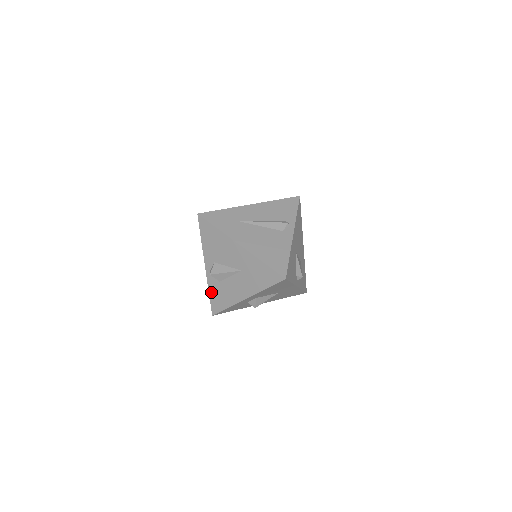
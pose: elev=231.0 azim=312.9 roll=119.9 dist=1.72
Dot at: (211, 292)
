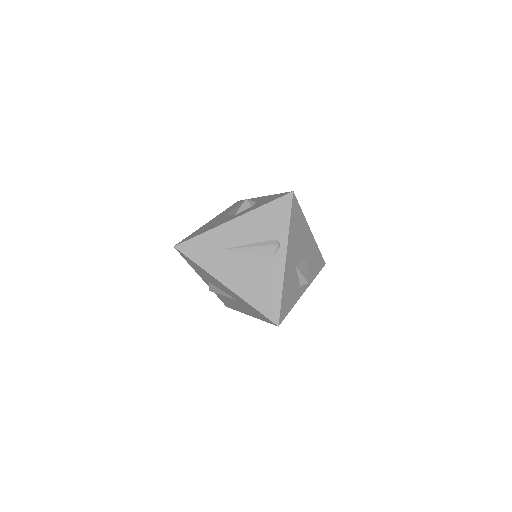
Dot at: (217, 295)
